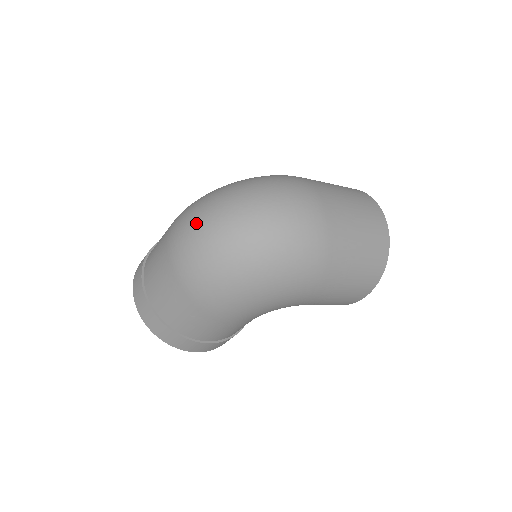
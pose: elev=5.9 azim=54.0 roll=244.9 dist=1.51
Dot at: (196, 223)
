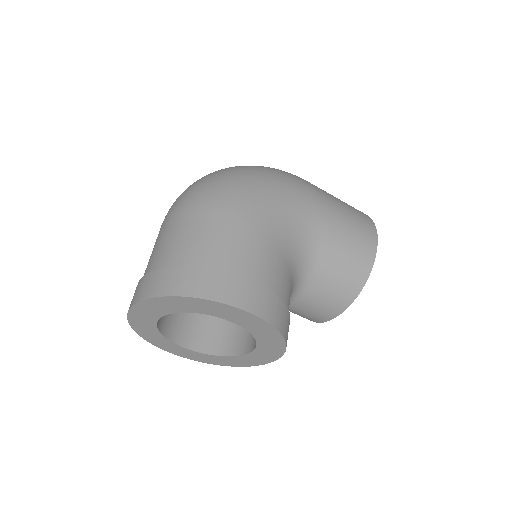
Dot at: occluded
